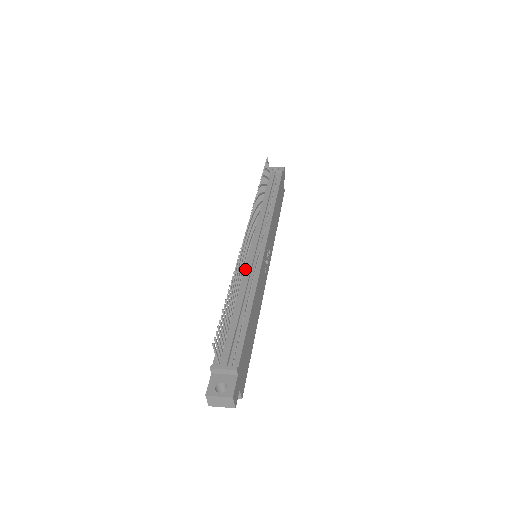
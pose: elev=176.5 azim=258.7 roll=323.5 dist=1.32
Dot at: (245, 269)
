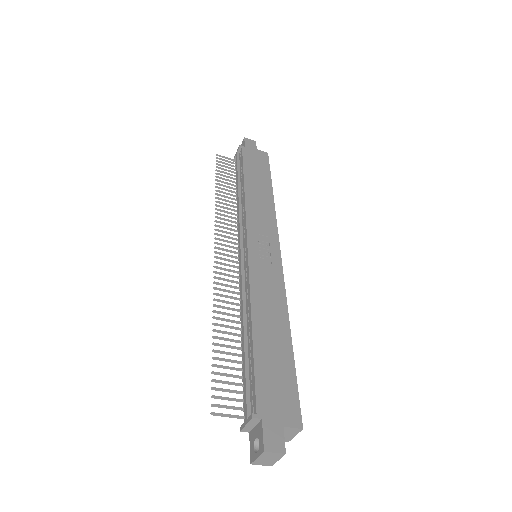
Dot at: occluded
